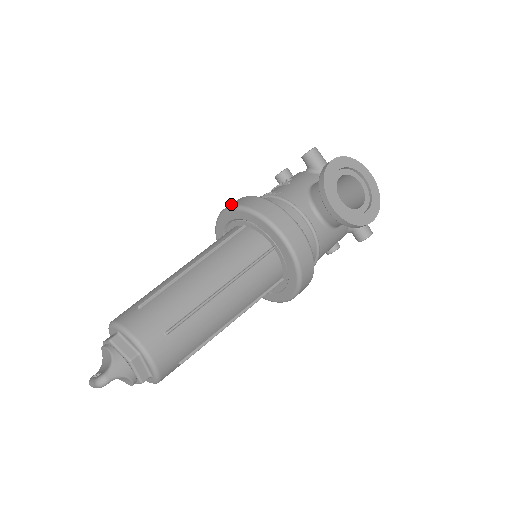
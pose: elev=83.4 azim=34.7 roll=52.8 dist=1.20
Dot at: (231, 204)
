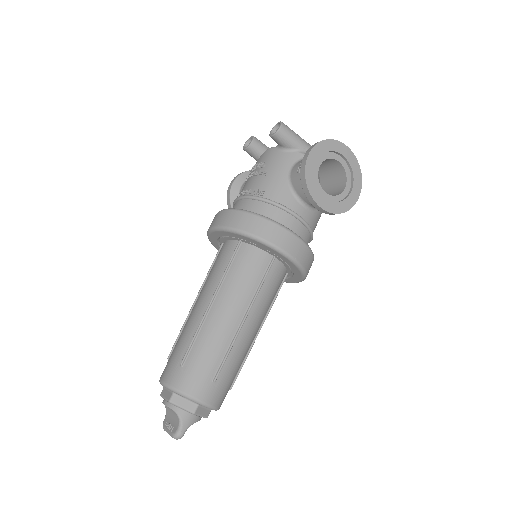
Dot at: (220, 222)
